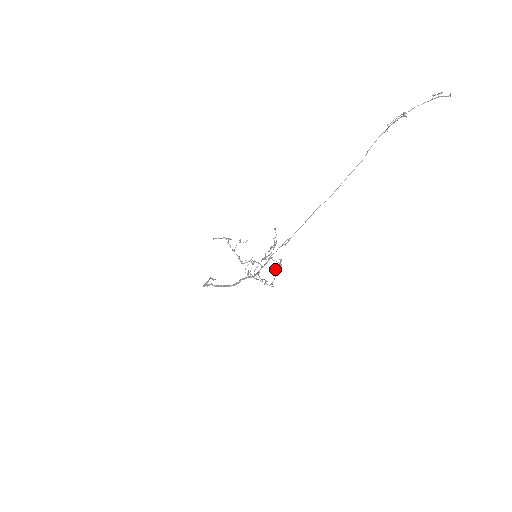
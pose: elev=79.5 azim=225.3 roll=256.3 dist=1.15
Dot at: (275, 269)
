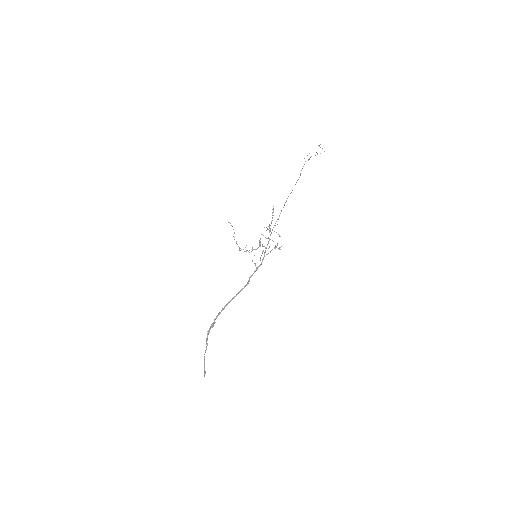
Dot at: (277, 243)
